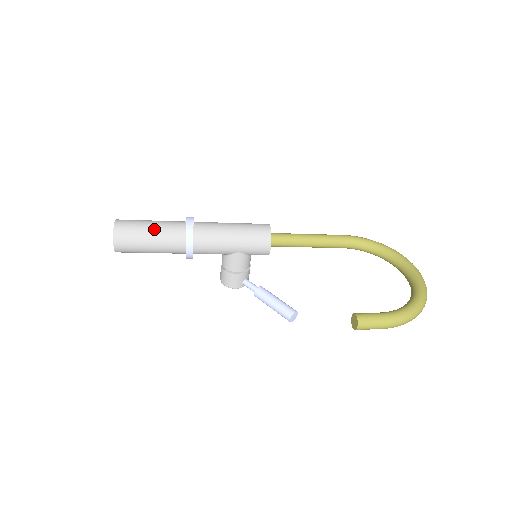
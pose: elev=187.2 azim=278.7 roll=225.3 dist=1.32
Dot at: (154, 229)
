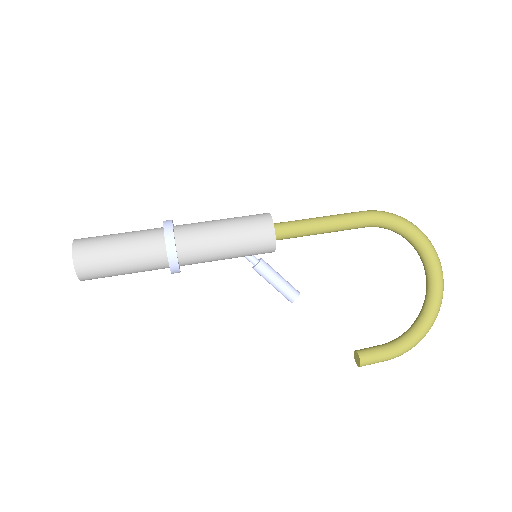
Dot at: (127, 264)
